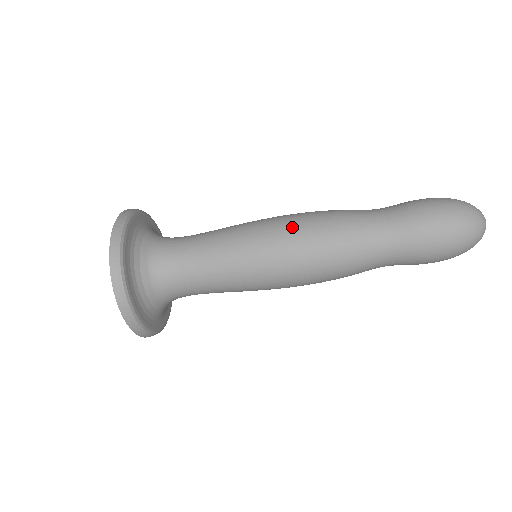
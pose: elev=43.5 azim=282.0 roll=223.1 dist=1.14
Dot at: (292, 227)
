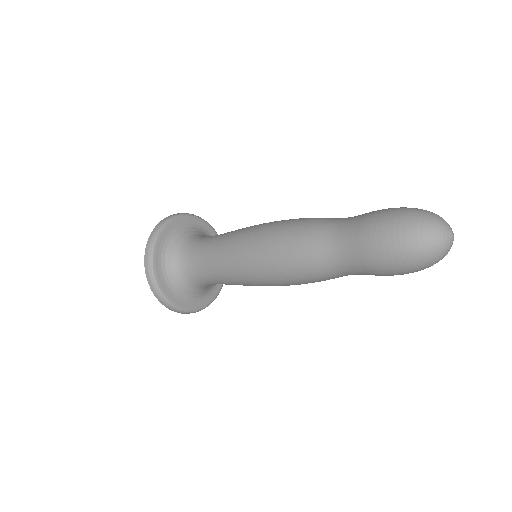
Dot at: (267, 231)
